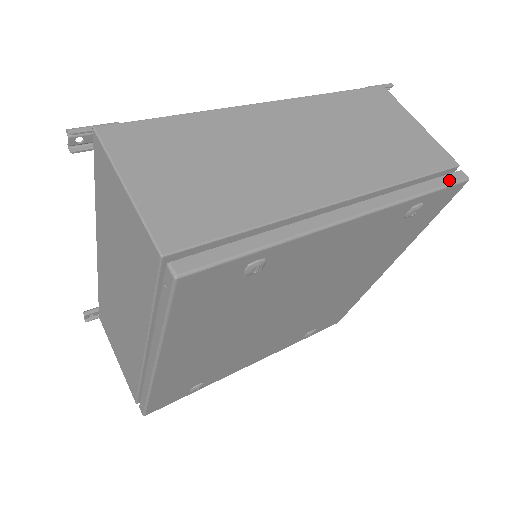
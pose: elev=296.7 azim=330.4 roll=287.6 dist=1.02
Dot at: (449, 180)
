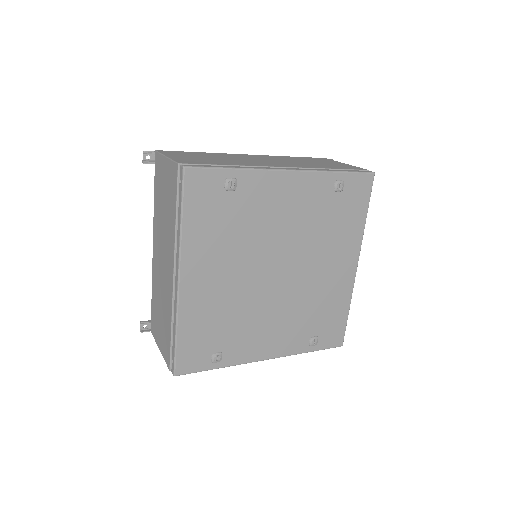
Dot at: (359, 171)
